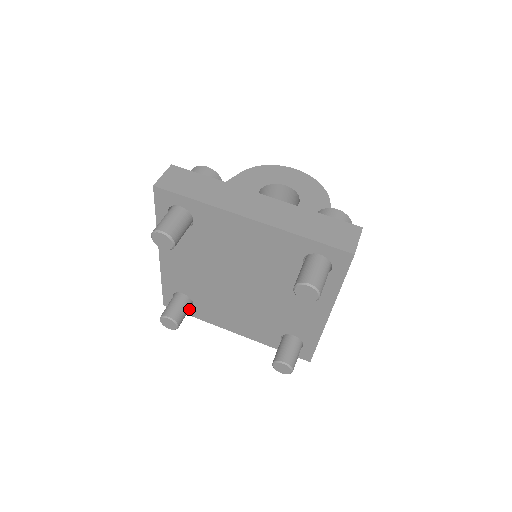
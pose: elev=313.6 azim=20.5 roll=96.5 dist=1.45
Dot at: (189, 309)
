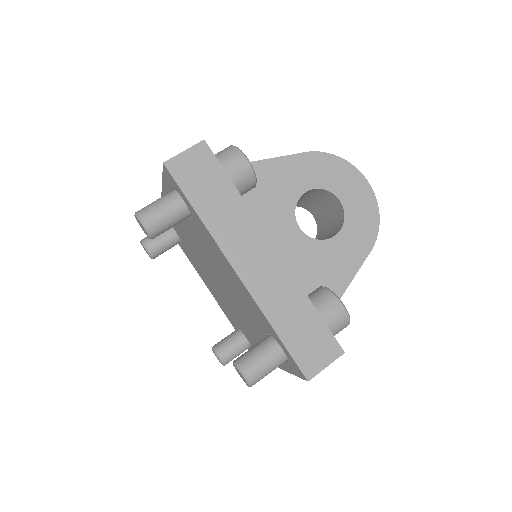
Dot at: occluded
